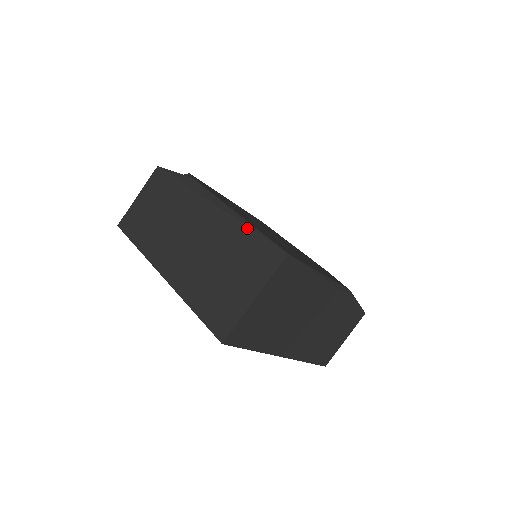
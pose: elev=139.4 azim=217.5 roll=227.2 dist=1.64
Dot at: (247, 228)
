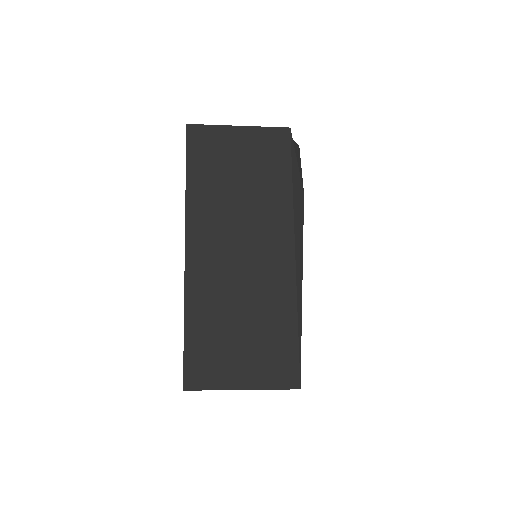
Dot at: (296, 326)
